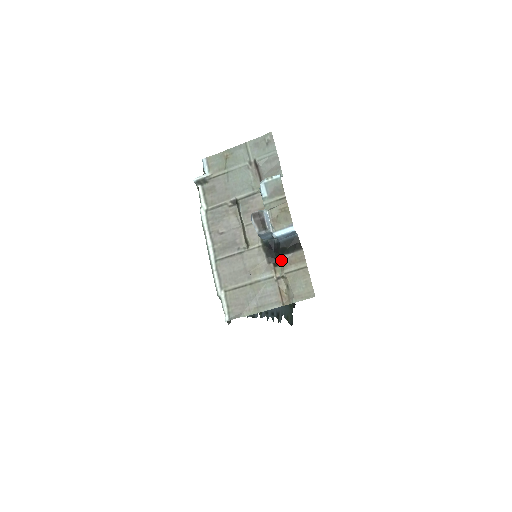
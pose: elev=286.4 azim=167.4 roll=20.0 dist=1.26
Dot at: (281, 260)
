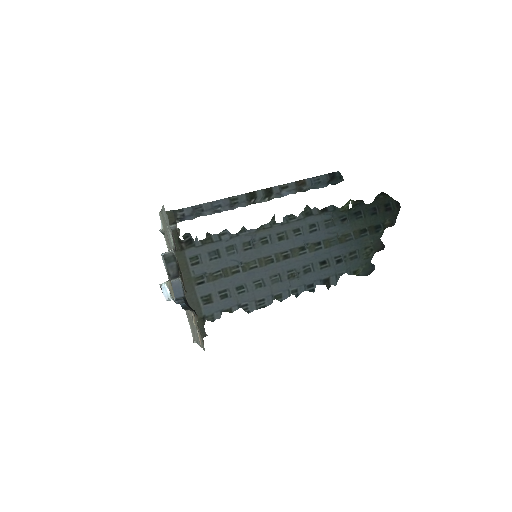
Dot at: occluded
